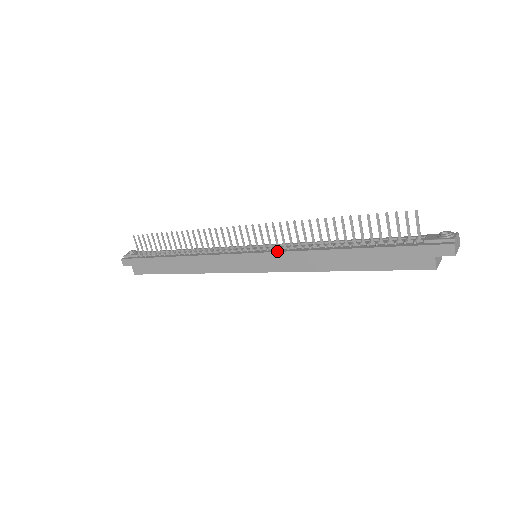
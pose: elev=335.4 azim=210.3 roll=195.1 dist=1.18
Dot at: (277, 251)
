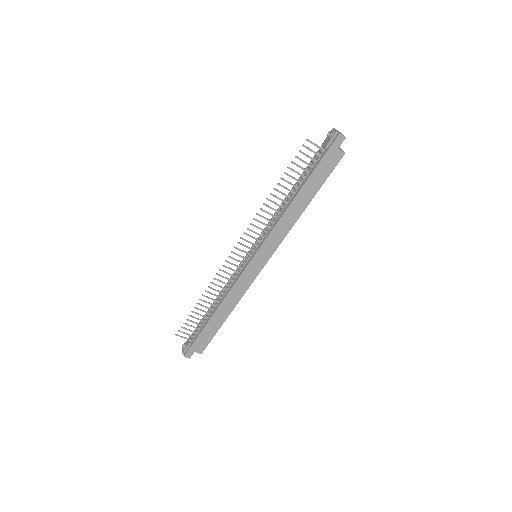
Dot at: (266, 238)
